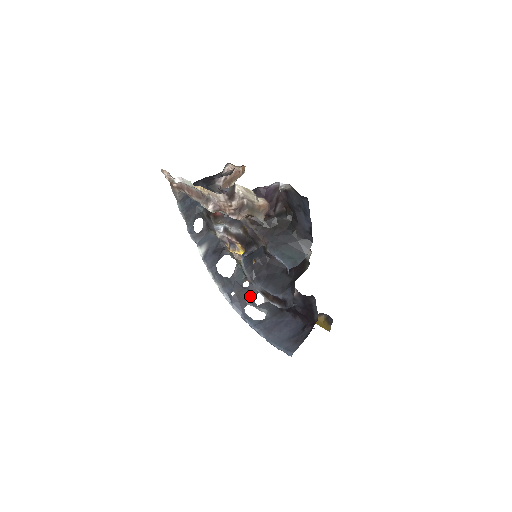
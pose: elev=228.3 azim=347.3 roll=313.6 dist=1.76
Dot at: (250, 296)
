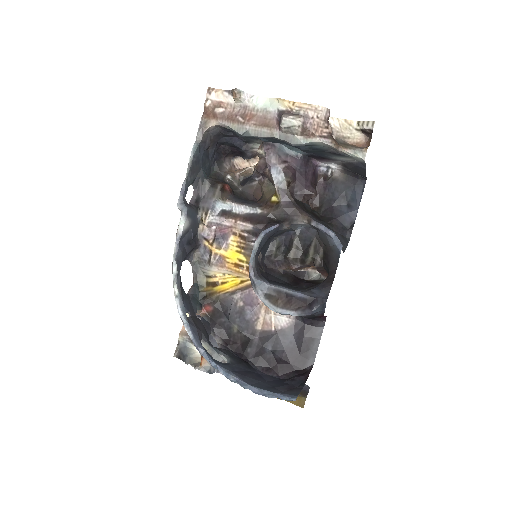
Dot at: (205, 331)
